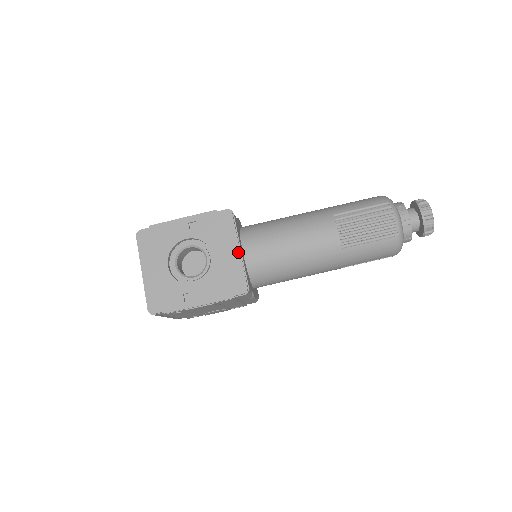
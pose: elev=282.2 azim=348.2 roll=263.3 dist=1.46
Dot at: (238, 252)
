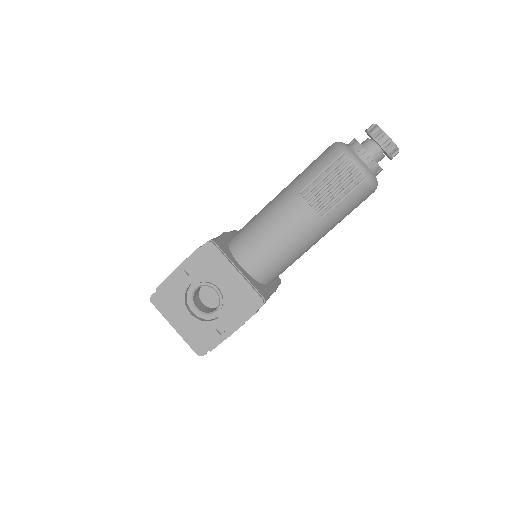
Dot at: (237, 274)
